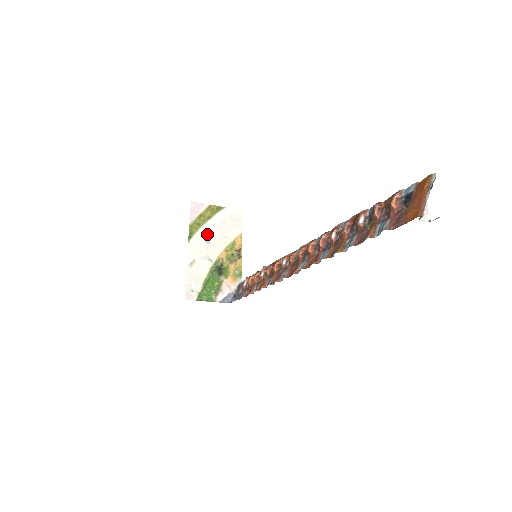
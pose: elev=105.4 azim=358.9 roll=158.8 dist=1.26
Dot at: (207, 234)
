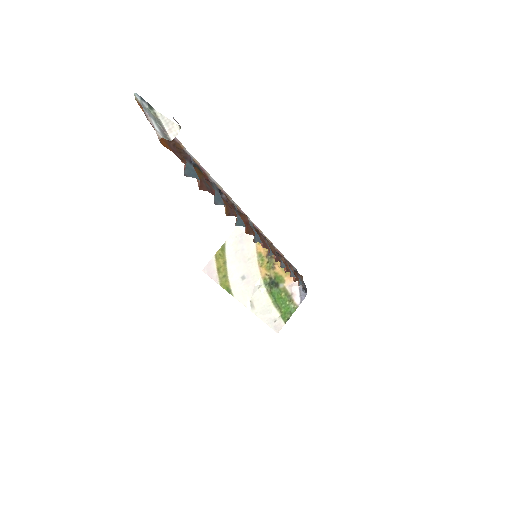
Dot at: (237, 274)
